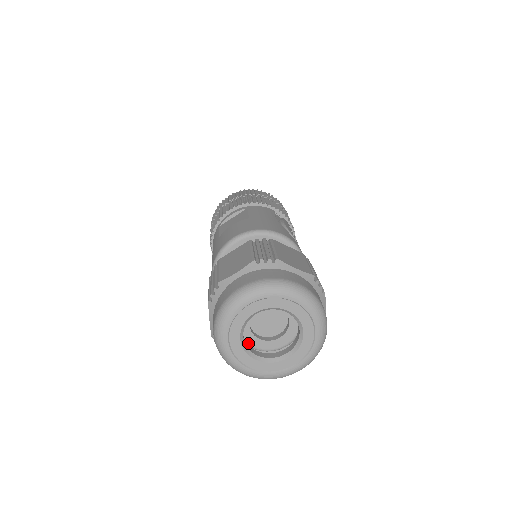
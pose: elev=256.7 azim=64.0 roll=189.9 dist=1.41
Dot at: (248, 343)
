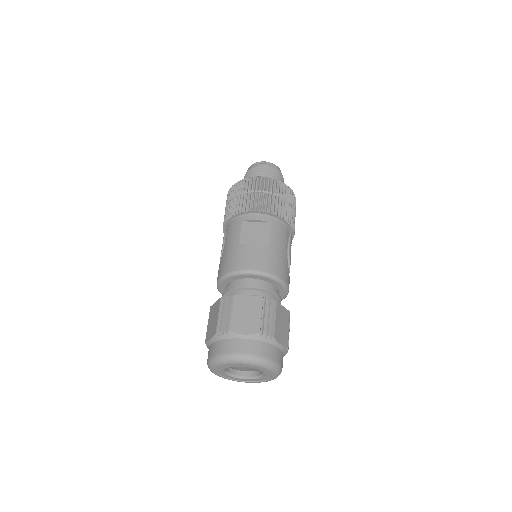
Dot at: occluded
